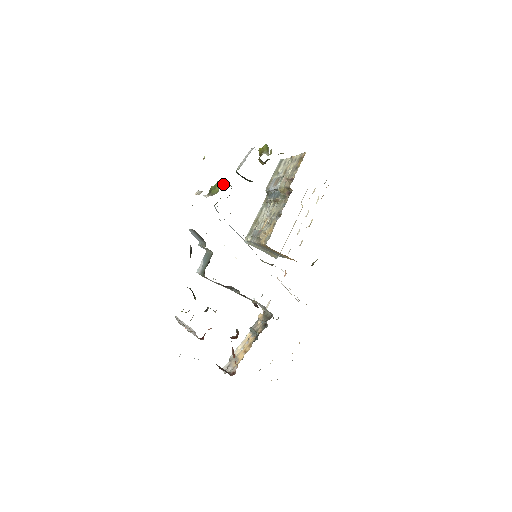
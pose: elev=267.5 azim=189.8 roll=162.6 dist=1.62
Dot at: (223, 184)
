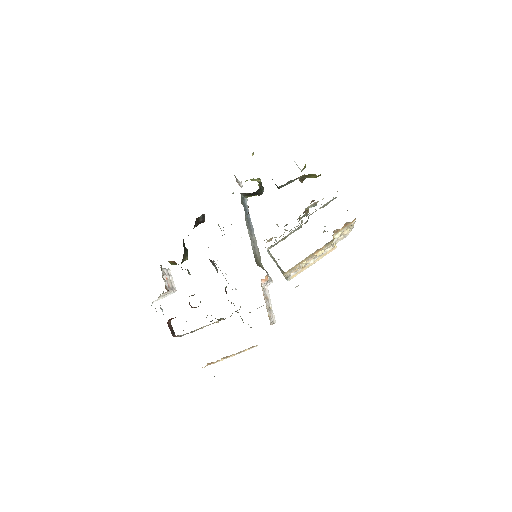
Dot at: (256, 180)
